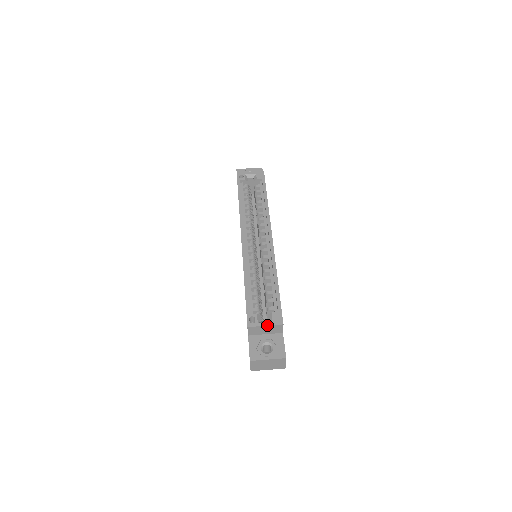
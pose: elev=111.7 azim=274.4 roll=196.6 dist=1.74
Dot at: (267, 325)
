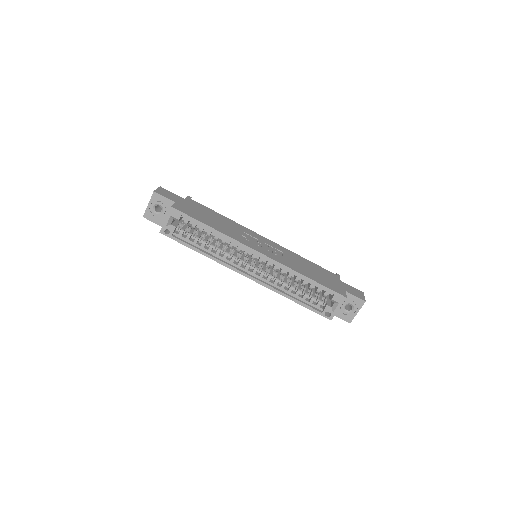
Dot at: (339, 308)
